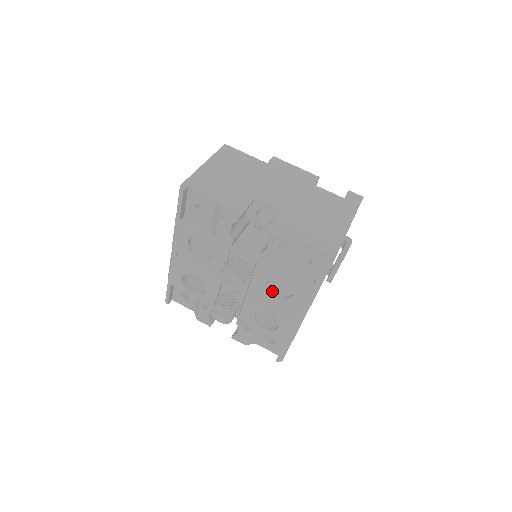
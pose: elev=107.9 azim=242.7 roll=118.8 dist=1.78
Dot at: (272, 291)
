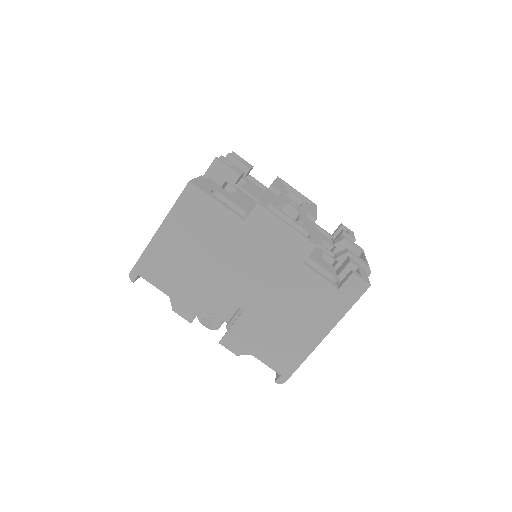
Dot at: occluded
